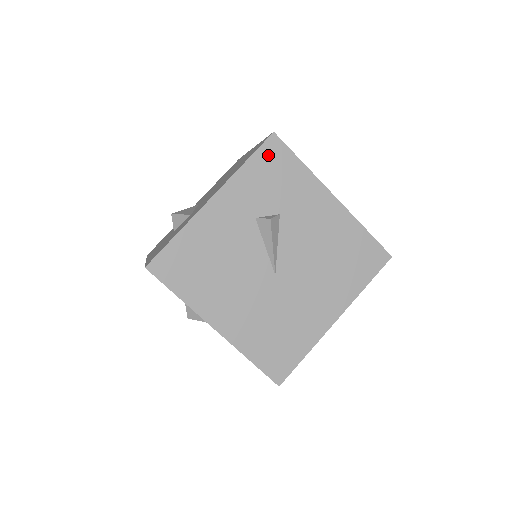
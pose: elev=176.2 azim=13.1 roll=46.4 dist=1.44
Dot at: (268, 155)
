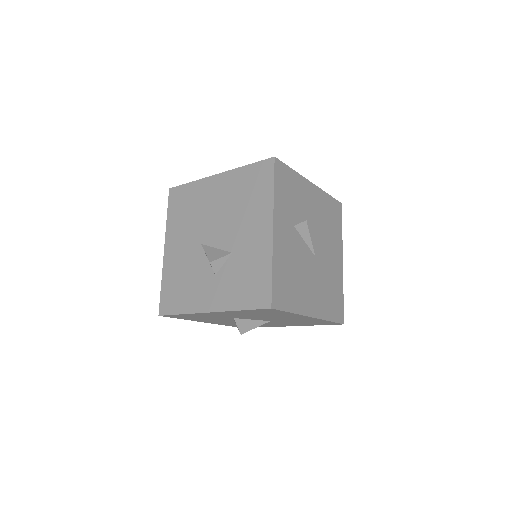
Dot at: (280, 176)
